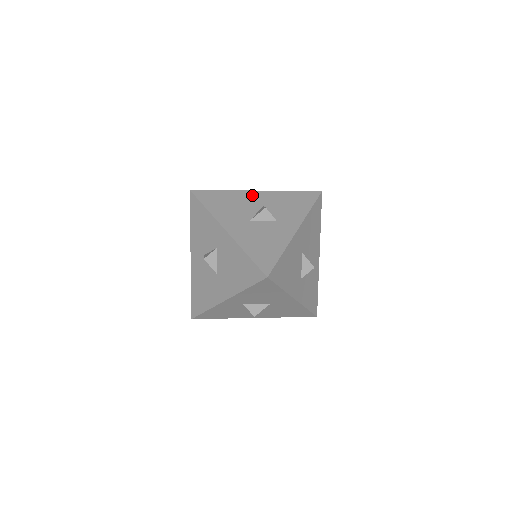
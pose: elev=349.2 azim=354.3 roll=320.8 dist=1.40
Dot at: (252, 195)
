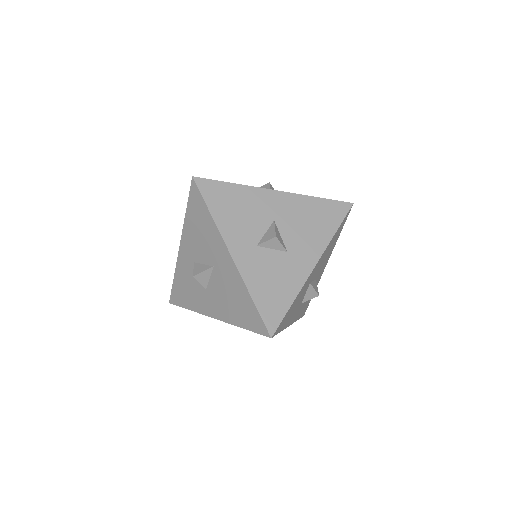
Dot at: occluded
